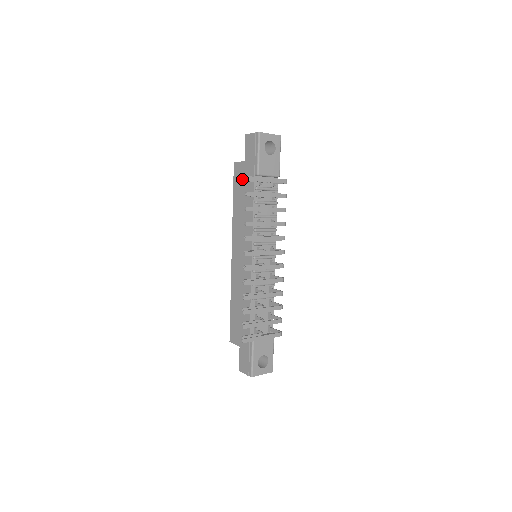
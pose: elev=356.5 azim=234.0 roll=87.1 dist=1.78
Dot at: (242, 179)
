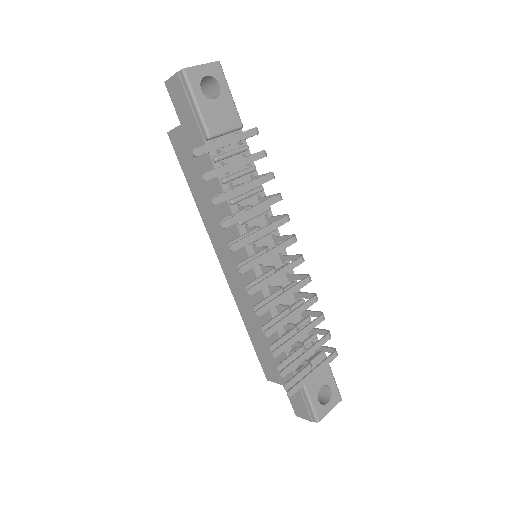
Dot at: (189, 153)
